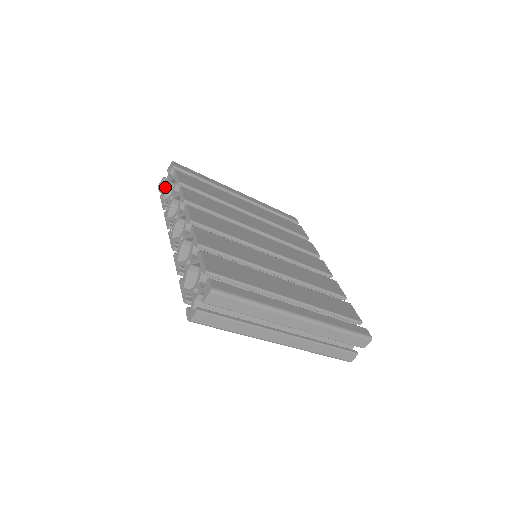
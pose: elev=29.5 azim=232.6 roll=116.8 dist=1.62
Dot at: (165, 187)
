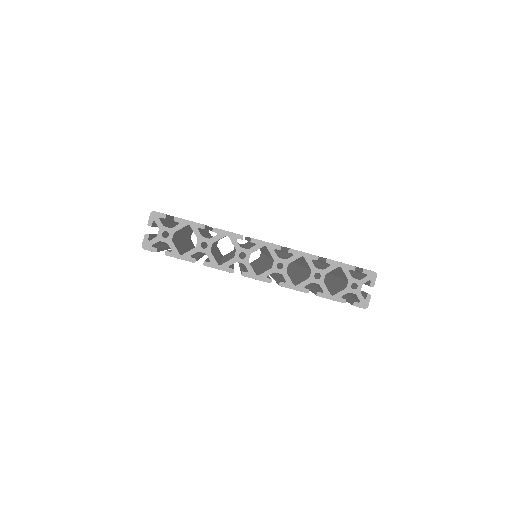
Dot at: (170, 242)
